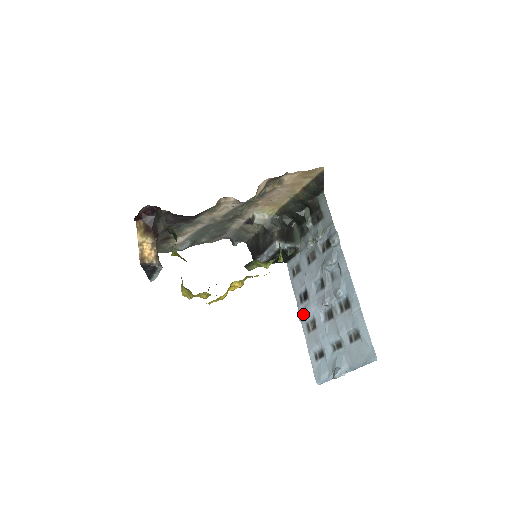
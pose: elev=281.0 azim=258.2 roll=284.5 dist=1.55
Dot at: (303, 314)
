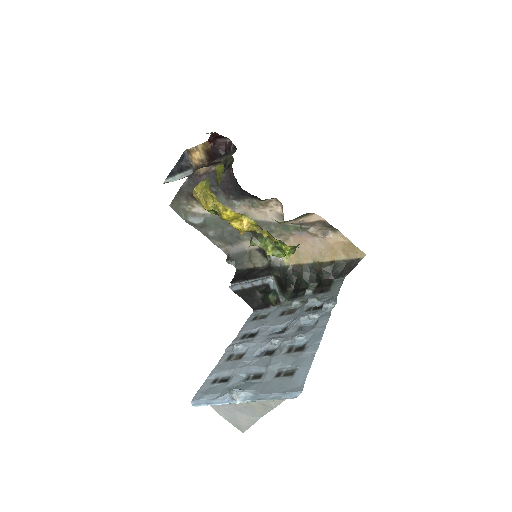
Dot at: (237, 343)
